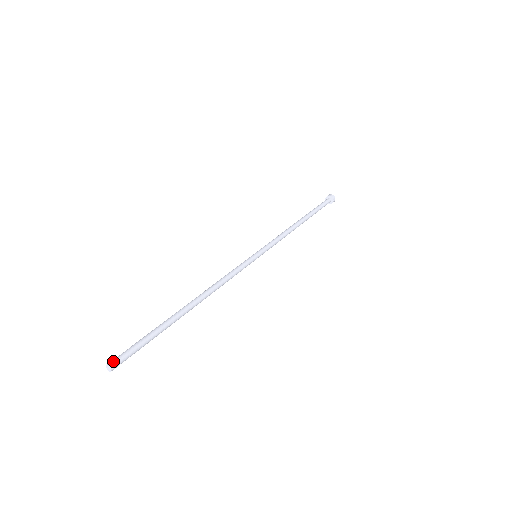
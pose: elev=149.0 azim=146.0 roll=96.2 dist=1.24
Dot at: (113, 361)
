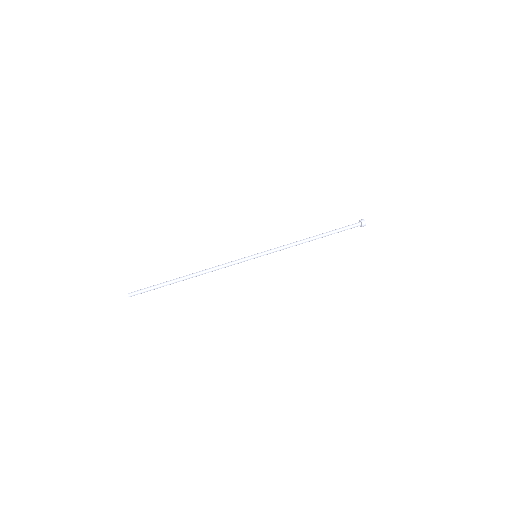
Dot at: (131, 292)
